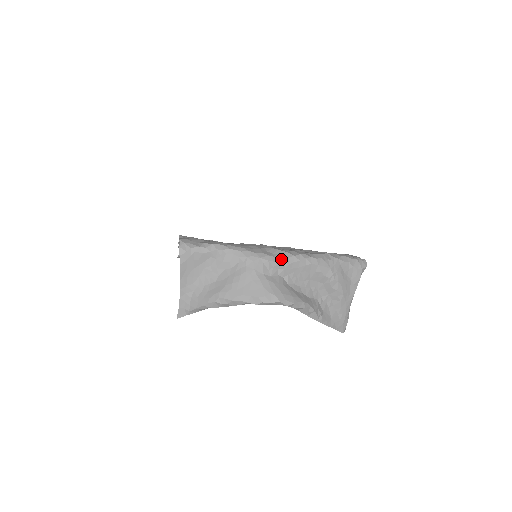
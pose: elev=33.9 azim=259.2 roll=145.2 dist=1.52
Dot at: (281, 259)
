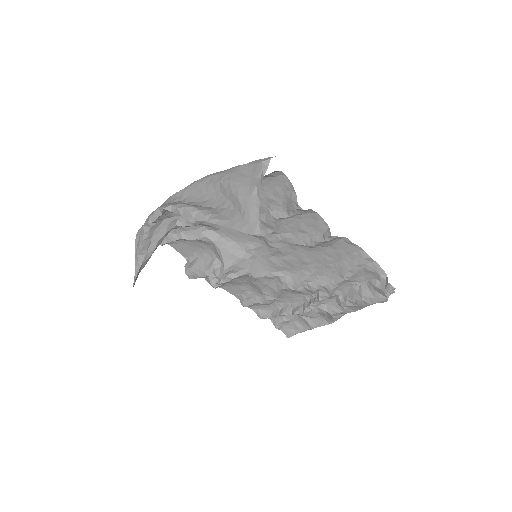
Dot at: (183, 189)
